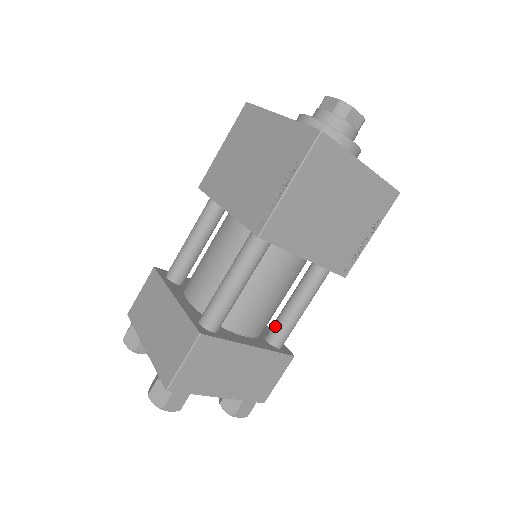
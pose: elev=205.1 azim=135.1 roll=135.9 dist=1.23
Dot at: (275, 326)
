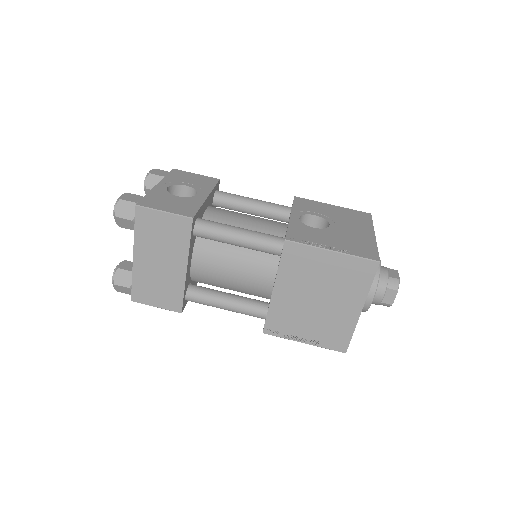
Dot at: occluded
